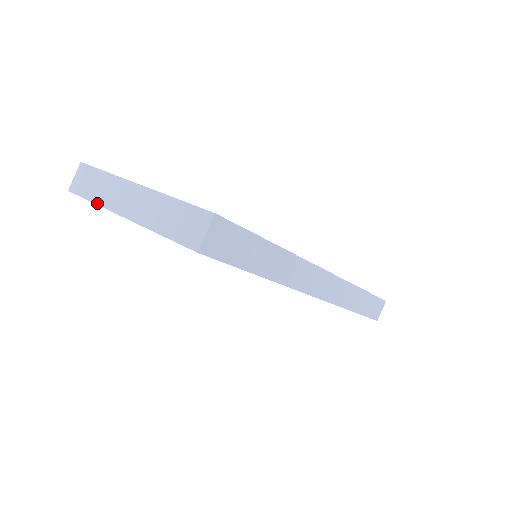
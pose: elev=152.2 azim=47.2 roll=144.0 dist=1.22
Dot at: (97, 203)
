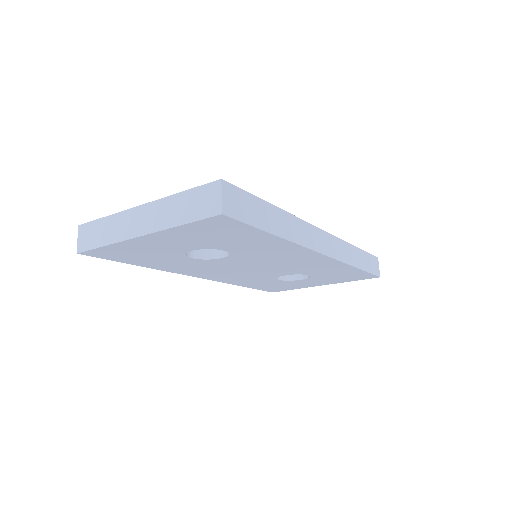
Dot at: (110, 243)
